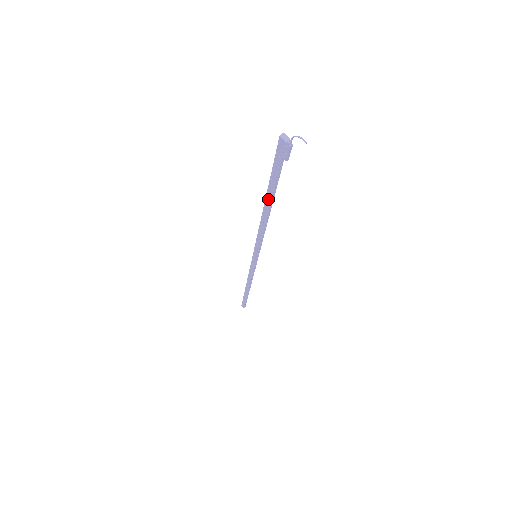
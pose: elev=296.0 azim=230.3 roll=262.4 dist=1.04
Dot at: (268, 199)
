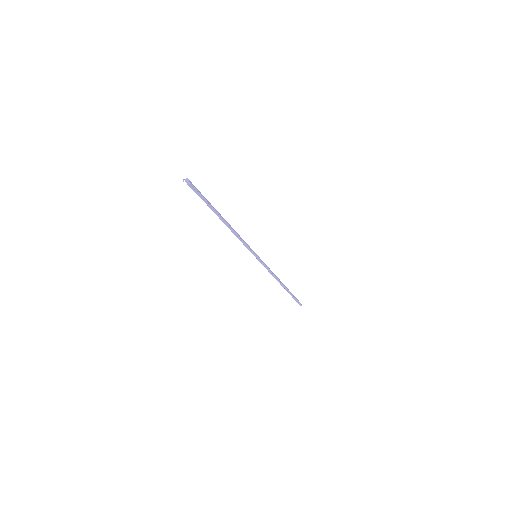
Dot at: (216, 214)
